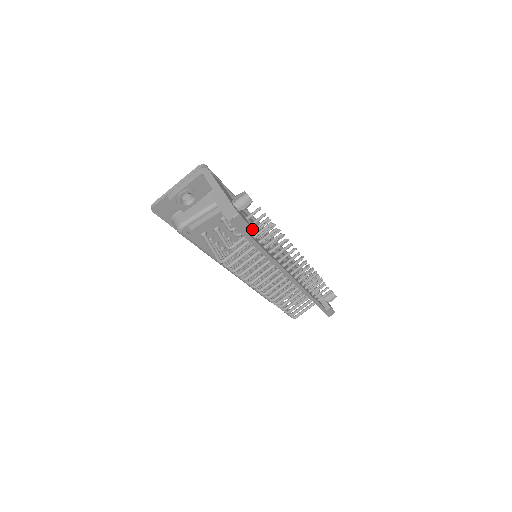
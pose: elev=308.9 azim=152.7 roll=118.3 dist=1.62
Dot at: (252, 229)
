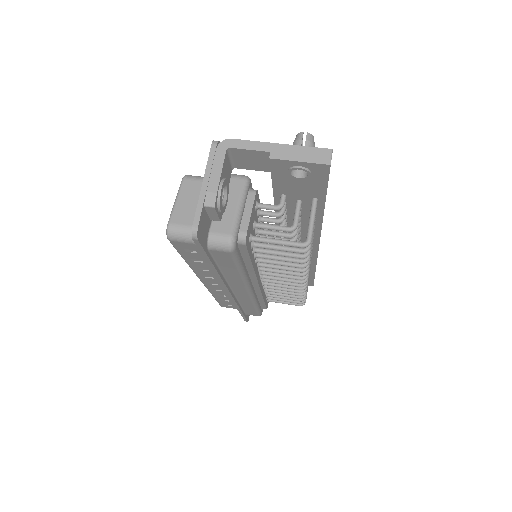
Dot at: occluded
